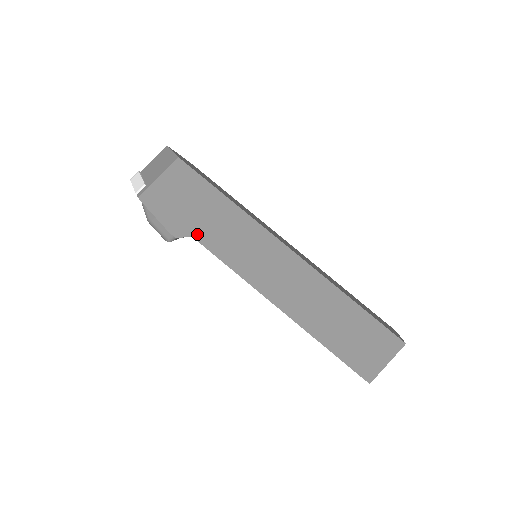
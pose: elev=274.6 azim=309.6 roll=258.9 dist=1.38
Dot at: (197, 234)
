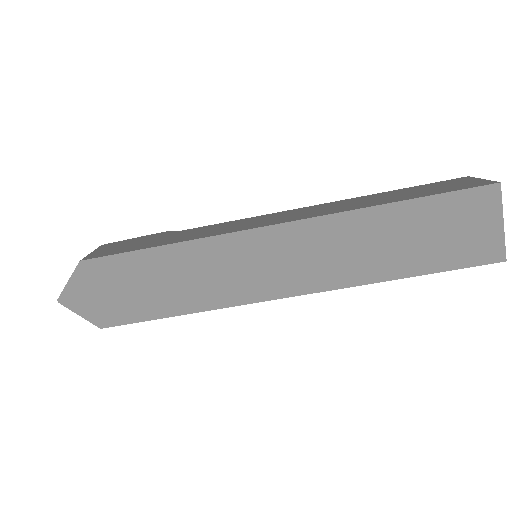
Dot at: occluded
